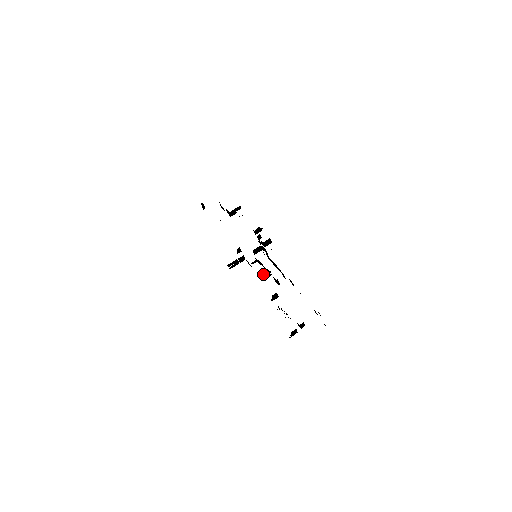
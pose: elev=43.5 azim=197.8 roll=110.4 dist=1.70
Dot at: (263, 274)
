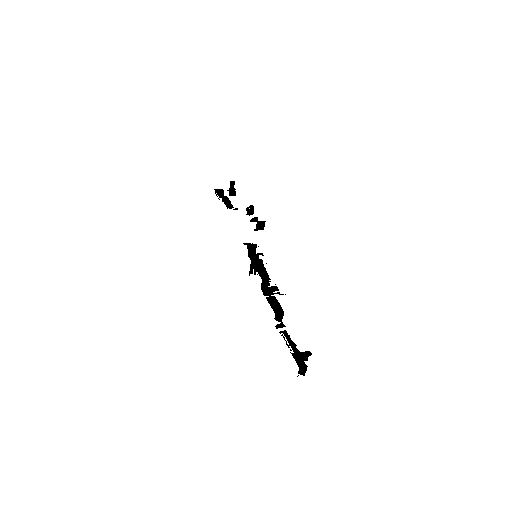
Dot at: (261, 289)
